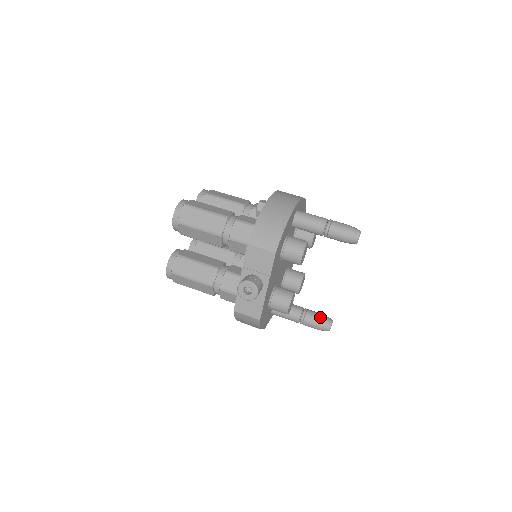
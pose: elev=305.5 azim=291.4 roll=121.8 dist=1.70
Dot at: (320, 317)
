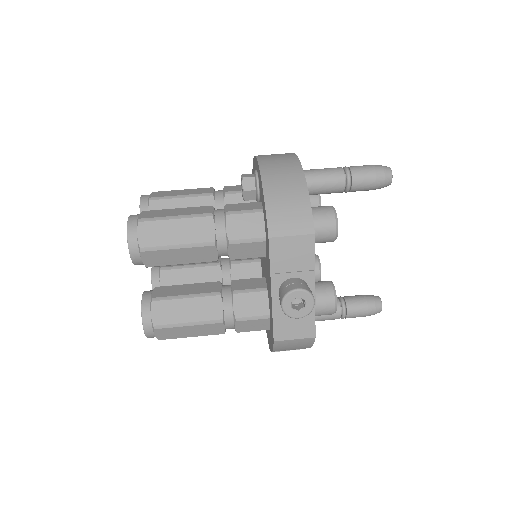
Dot at: (365, 299)
